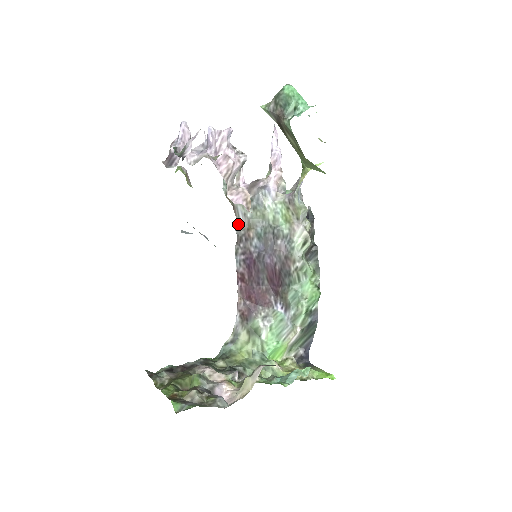
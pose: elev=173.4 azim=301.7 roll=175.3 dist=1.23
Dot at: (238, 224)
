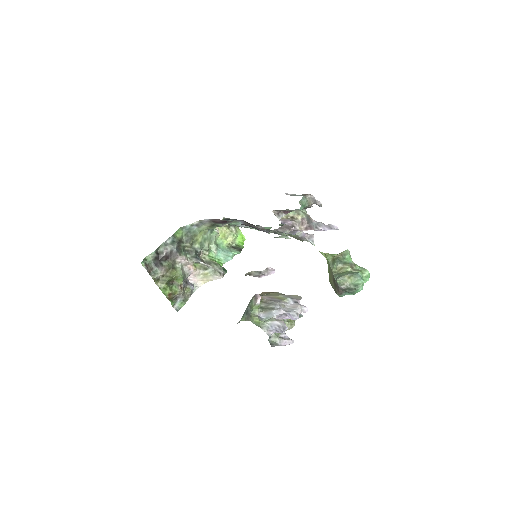
Dot at: (256, 226)
